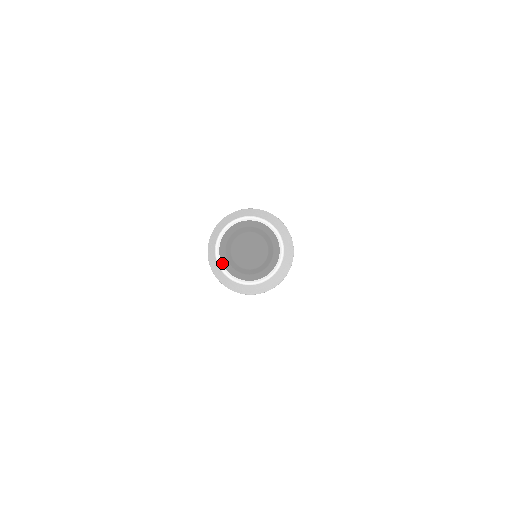
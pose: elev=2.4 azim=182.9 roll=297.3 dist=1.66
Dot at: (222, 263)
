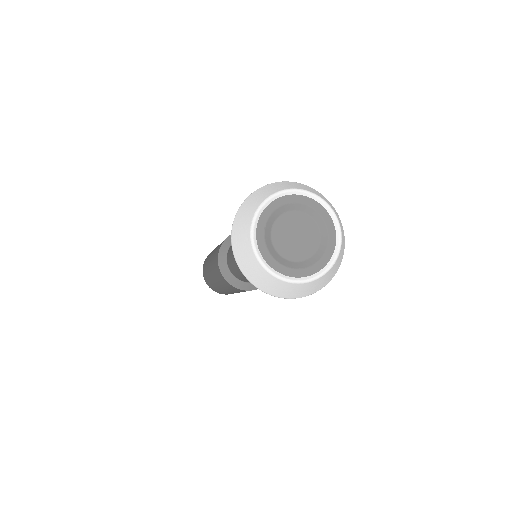
Dot at: (258, 222)
